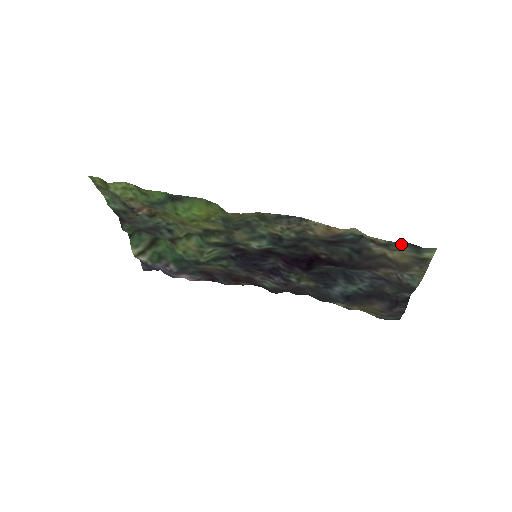
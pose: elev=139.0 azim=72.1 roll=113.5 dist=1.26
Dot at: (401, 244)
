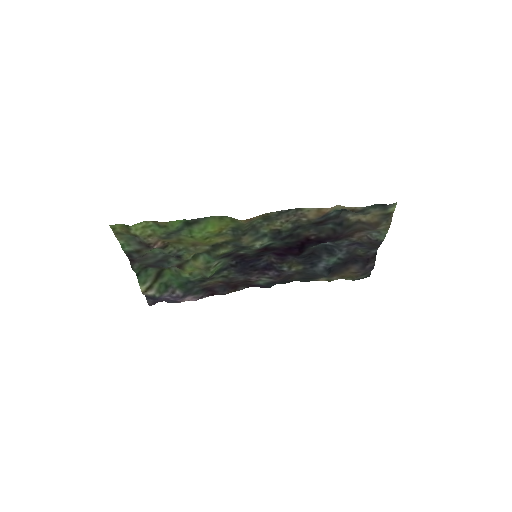
Dot at: (373, 207)
